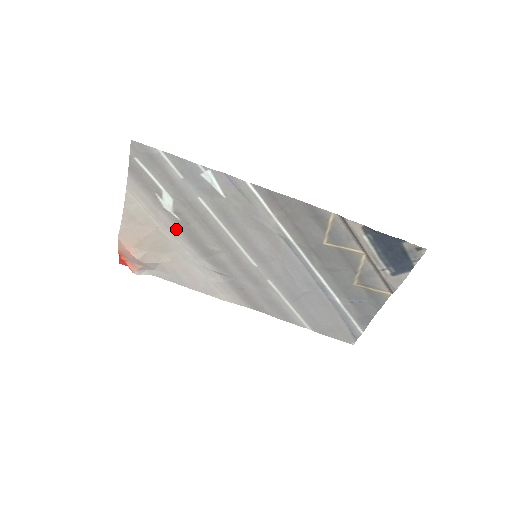
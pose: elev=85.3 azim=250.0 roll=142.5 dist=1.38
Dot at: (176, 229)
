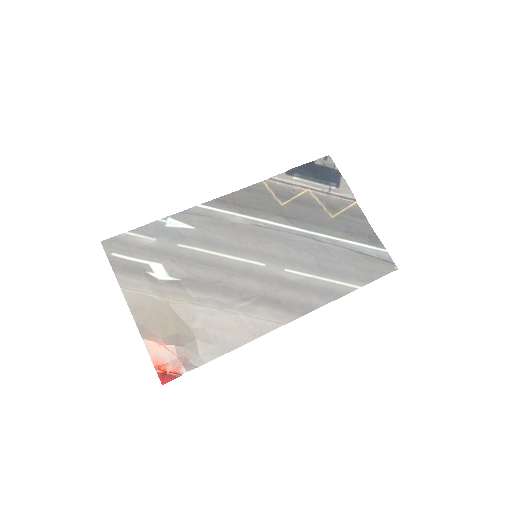
Dot at: (183, 291)
